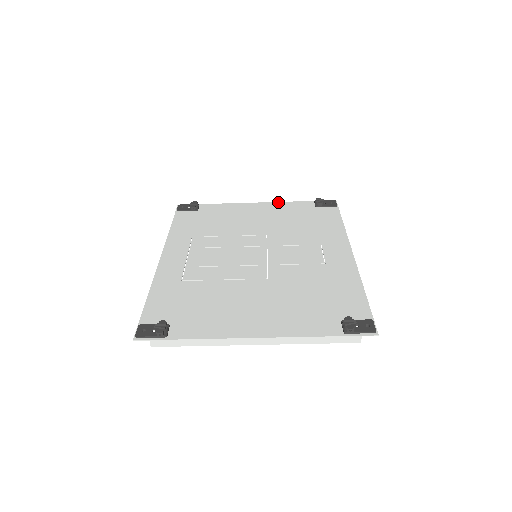
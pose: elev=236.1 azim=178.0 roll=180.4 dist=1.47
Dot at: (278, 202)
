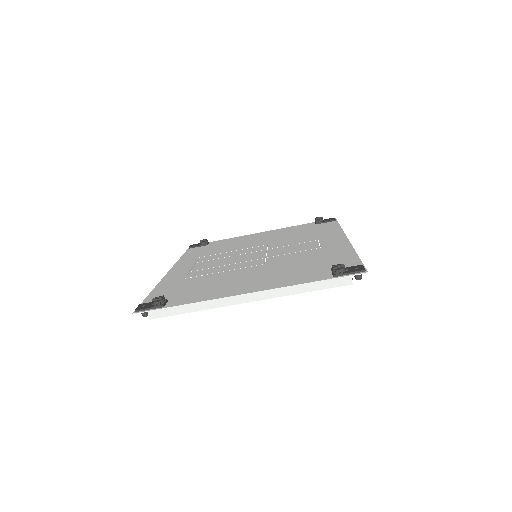
Dot at: (281, 228)
